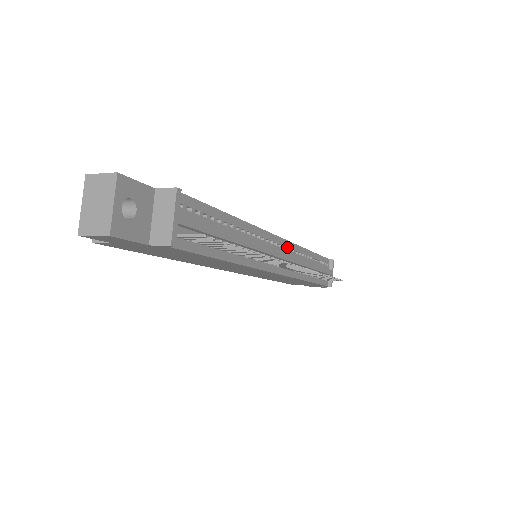
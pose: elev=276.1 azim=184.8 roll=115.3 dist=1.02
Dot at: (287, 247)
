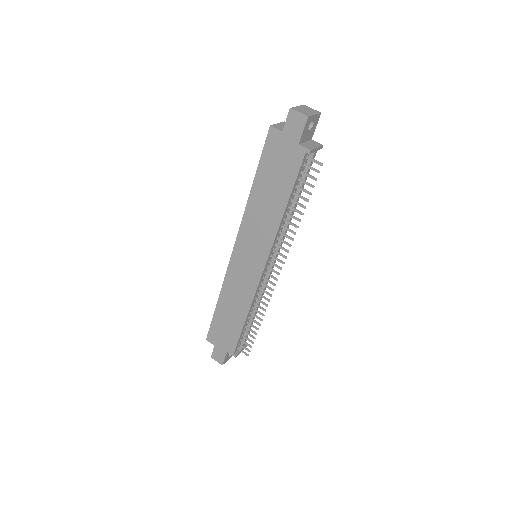
Dot at: occluded
